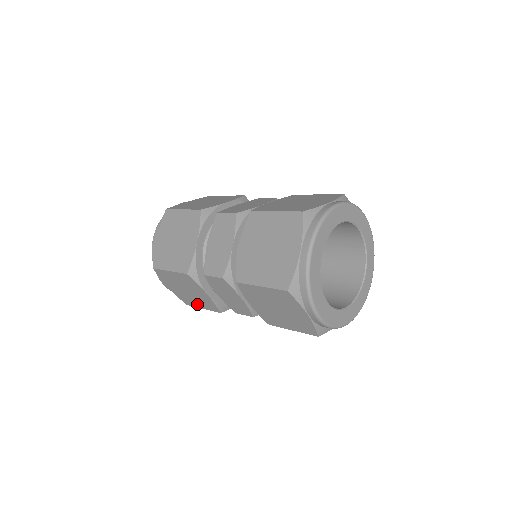
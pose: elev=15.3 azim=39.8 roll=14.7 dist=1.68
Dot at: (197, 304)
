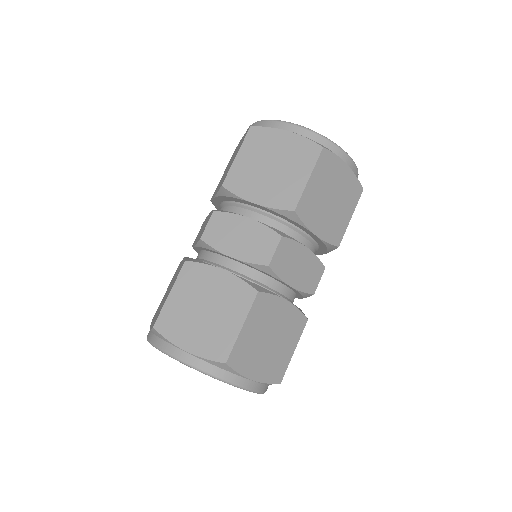
Dot at: (231, 327)
